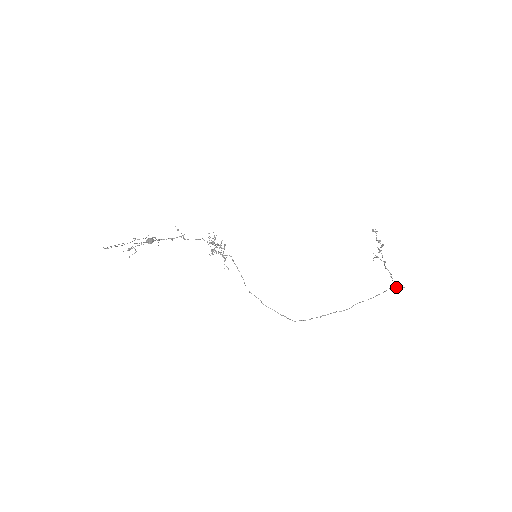
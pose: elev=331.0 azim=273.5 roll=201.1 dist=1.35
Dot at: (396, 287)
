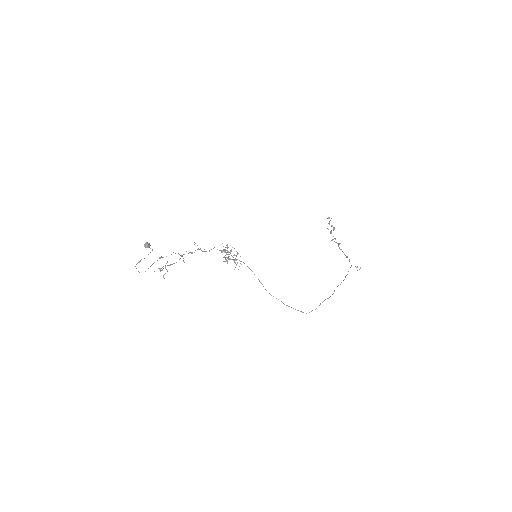
Dot at: occluded
